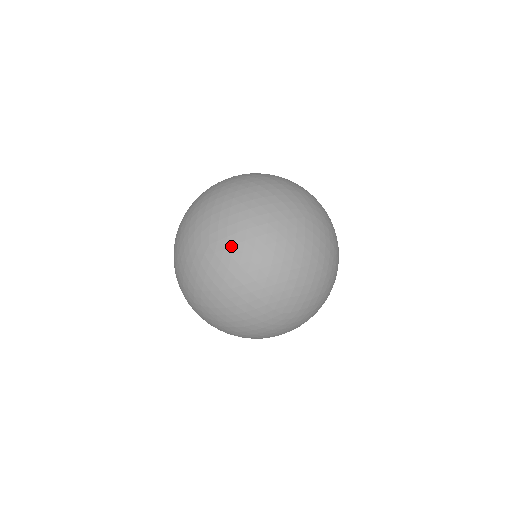
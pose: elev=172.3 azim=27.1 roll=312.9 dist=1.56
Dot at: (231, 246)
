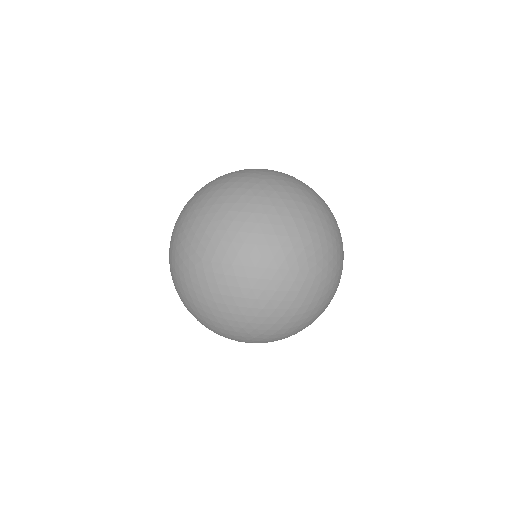
Dot at: (288, 186)
